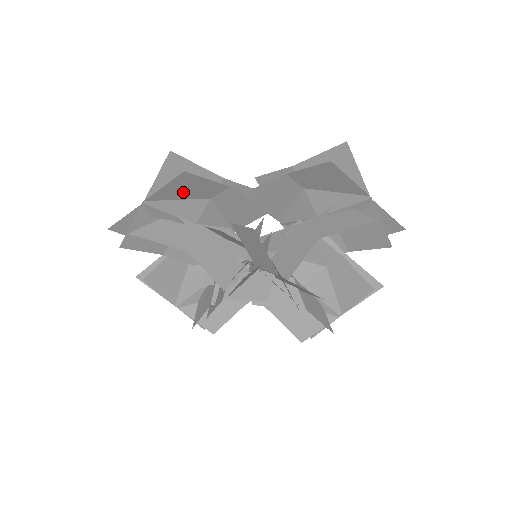
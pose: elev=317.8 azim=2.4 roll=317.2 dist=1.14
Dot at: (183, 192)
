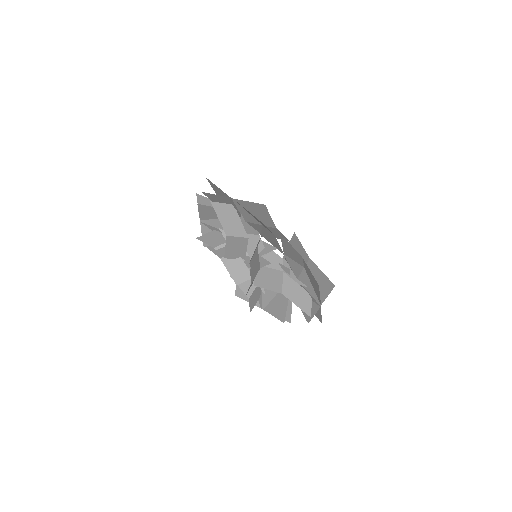
Dot at: (253, 216)
